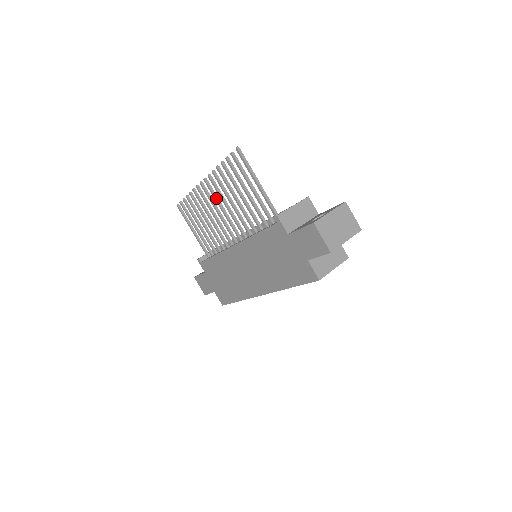
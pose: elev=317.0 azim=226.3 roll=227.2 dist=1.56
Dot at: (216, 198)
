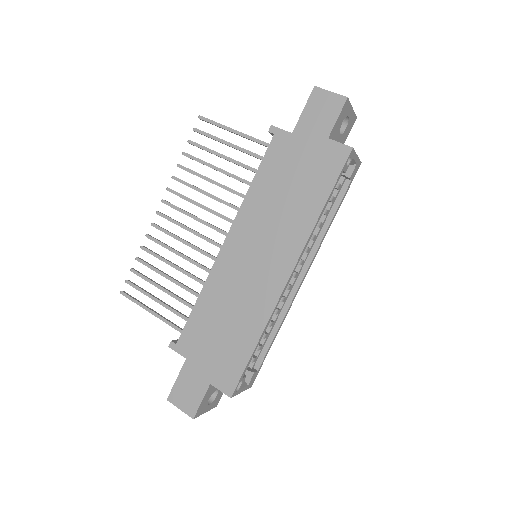
Dot at: (183, 210)
